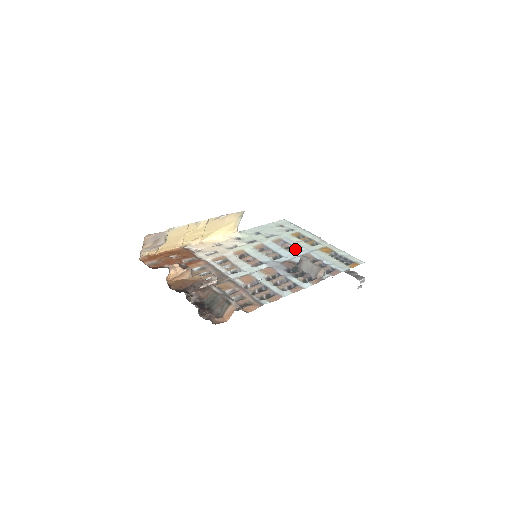
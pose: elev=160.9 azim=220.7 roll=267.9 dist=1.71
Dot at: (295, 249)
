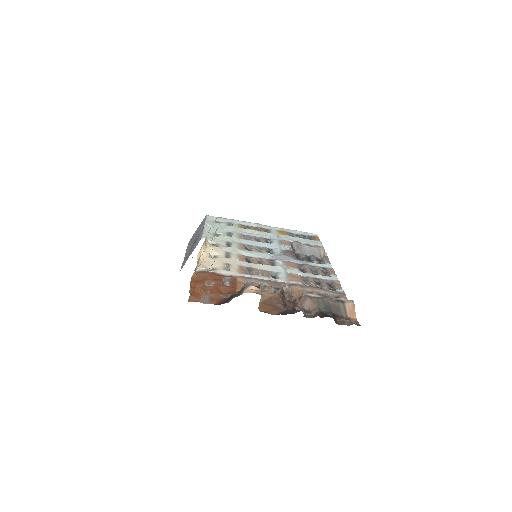
Dot at: (265, 239)
